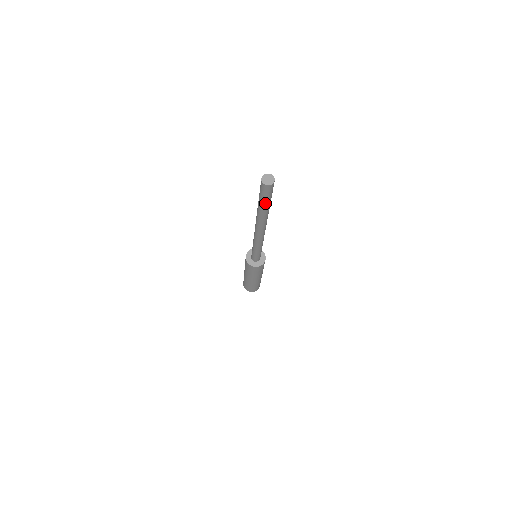
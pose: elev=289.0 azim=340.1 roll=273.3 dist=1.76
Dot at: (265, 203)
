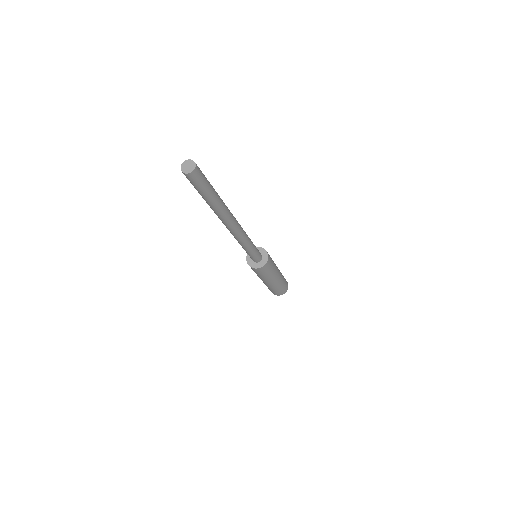
Dot at: (208, 194)
